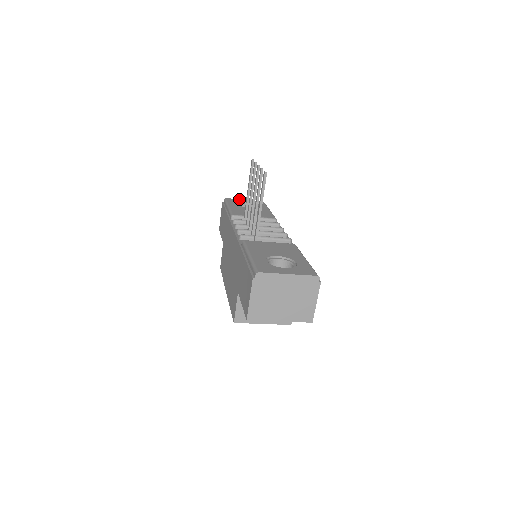
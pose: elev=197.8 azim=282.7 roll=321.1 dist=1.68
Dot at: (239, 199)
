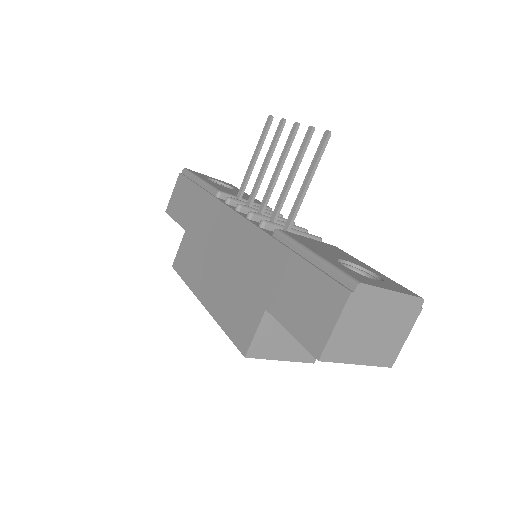
Dot at: (203, 174)
